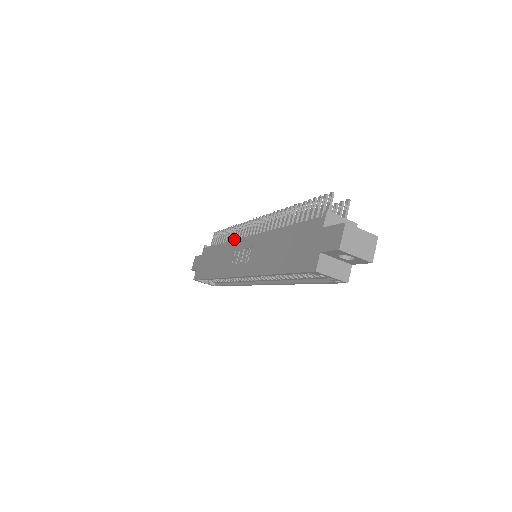
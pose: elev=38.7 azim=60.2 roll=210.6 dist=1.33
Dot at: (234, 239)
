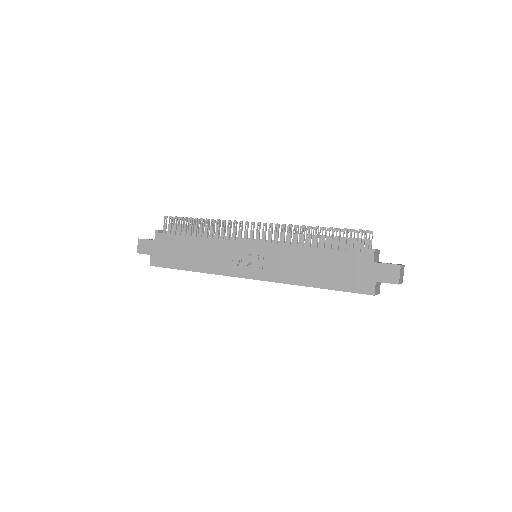
Dot at: (216, 235)
